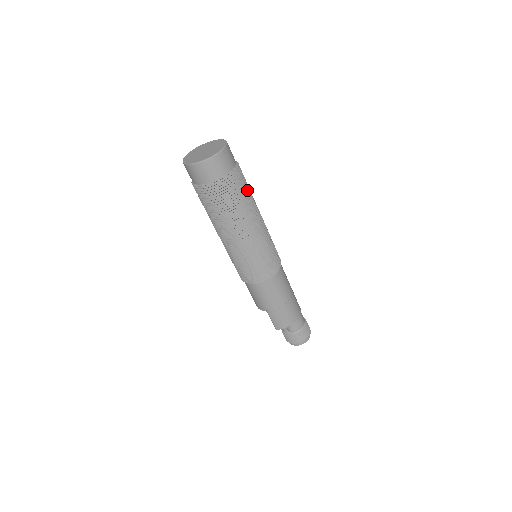
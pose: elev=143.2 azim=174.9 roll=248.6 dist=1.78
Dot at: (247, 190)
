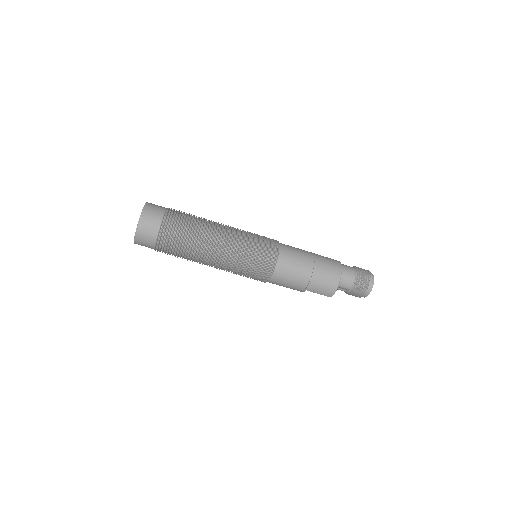
Dot at: (190, 221)
